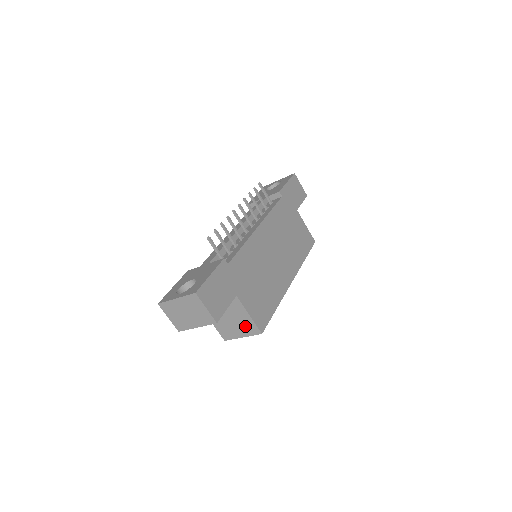
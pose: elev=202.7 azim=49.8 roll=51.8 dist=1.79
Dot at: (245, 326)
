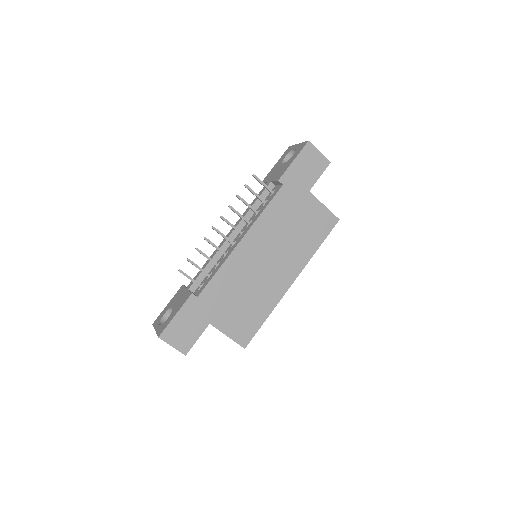
Dot at: occluded
